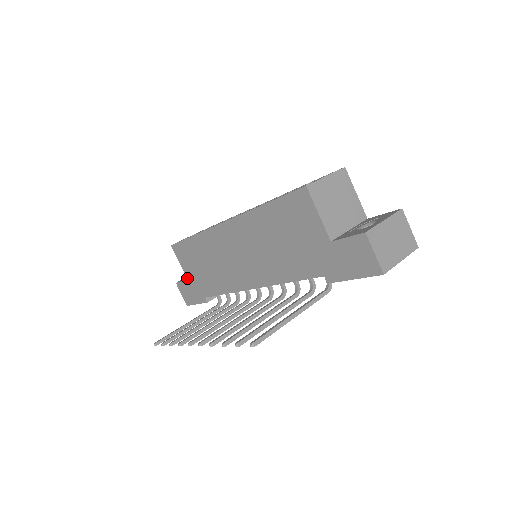
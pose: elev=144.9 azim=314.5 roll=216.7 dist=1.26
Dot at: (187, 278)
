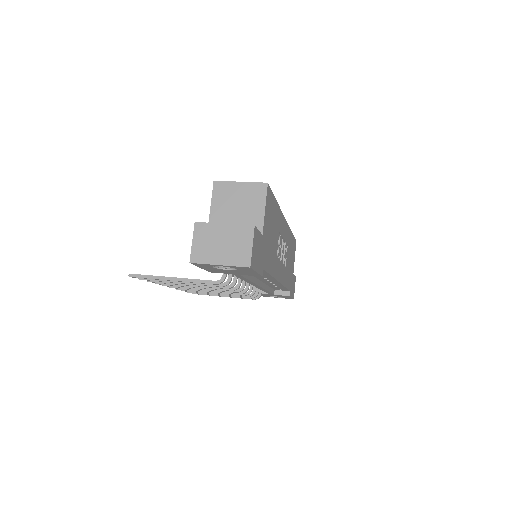
Dot at: occluded
